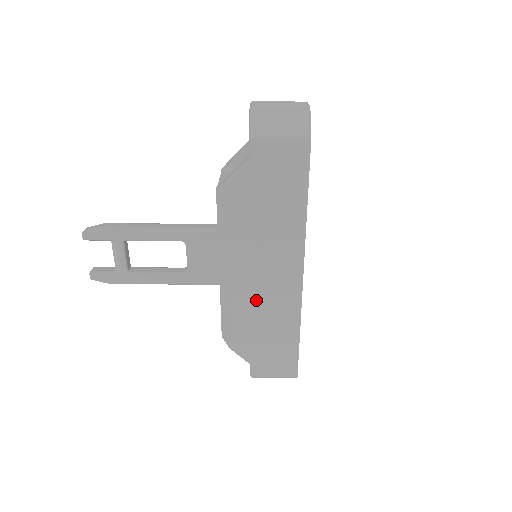
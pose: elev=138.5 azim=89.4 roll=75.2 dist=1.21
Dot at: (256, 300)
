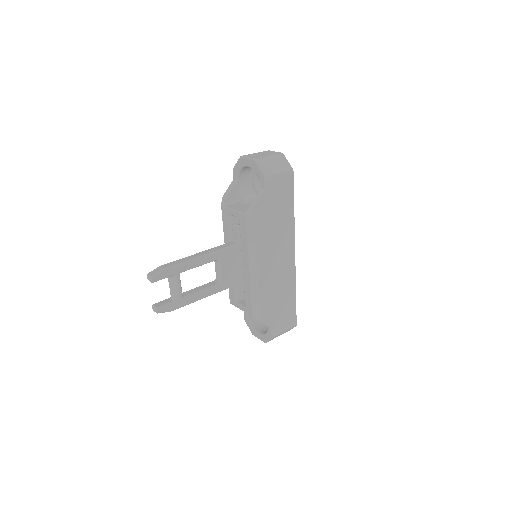
Dot at: (273, 281)
